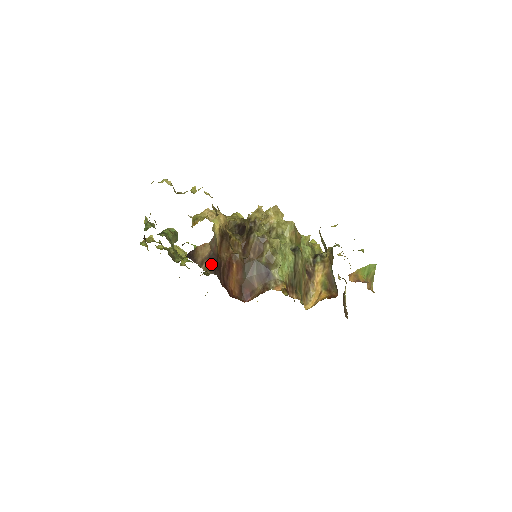
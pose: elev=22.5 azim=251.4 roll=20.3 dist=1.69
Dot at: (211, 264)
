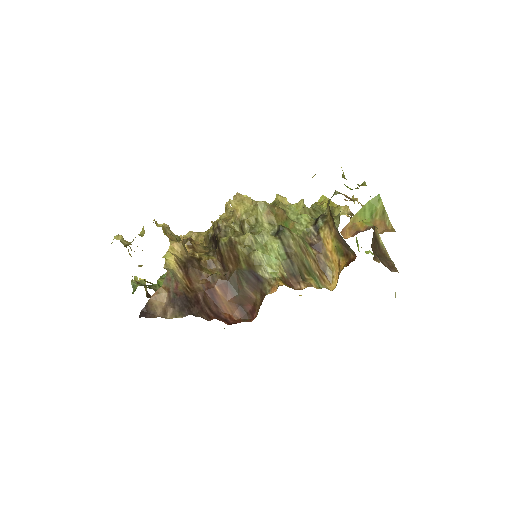
Dot at: (179, 307)
